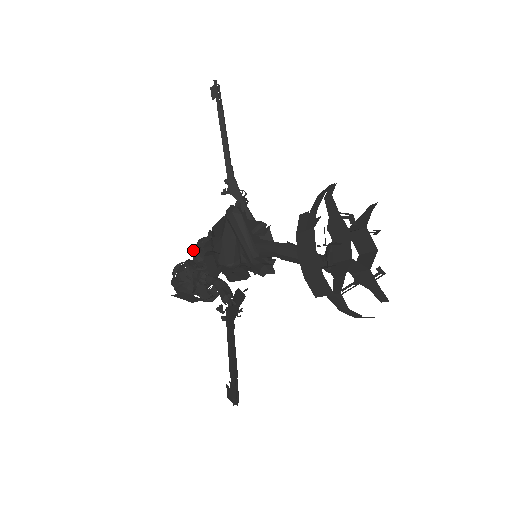
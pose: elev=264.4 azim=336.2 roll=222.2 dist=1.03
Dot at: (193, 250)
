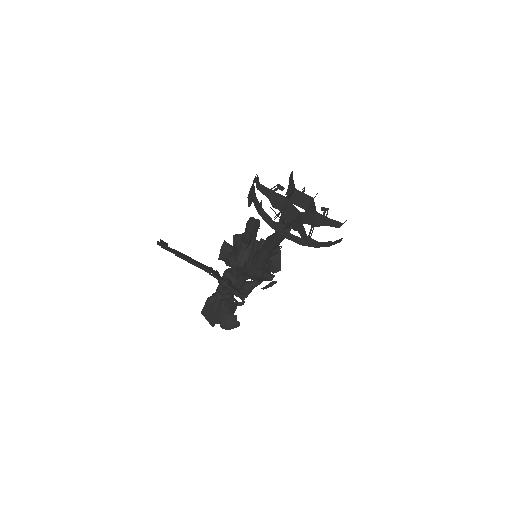
Dot at: occluded
